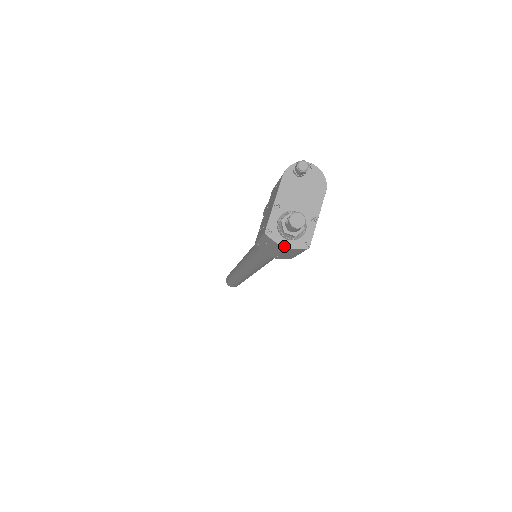
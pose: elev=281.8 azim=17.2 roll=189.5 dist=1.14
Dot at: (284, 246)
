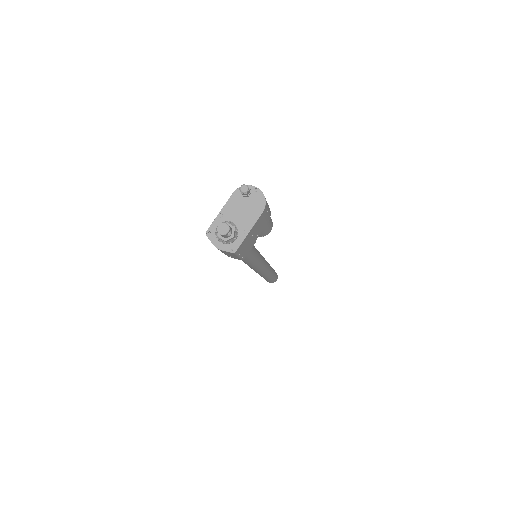
Dot at: (216, 246)
